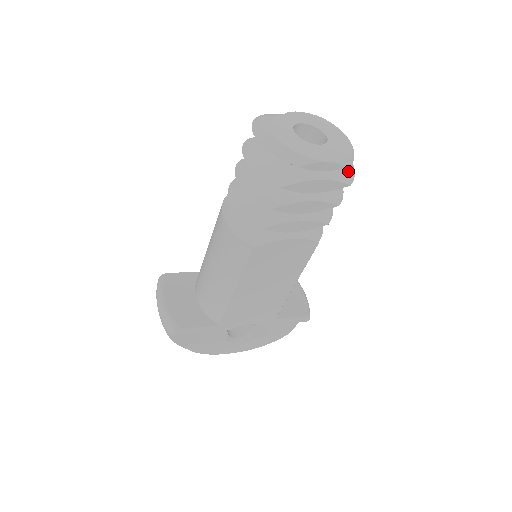
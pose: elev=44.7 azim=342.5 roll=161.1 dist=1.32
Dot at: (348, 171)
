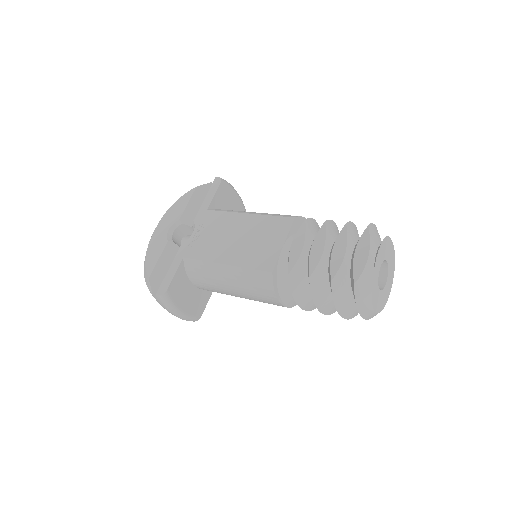
Dot at: occluded
